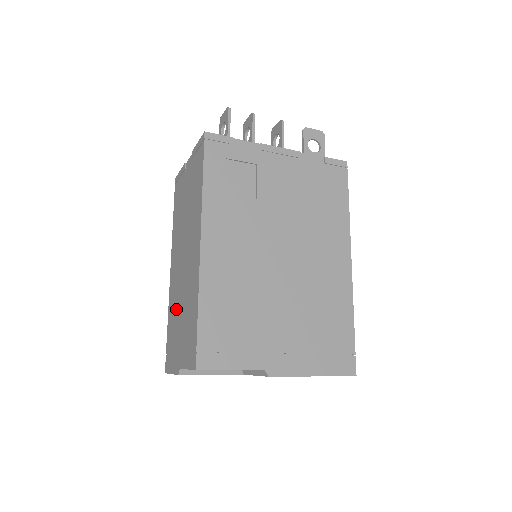
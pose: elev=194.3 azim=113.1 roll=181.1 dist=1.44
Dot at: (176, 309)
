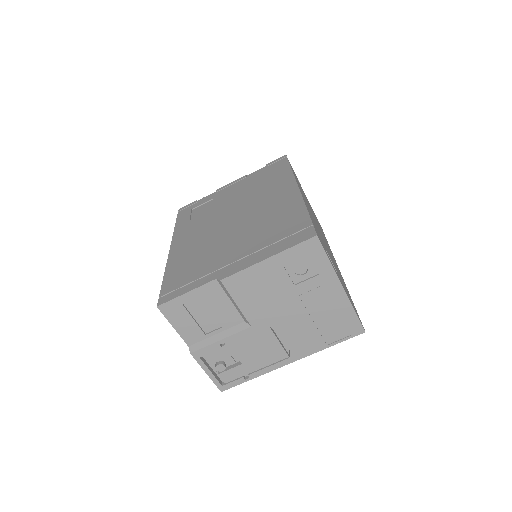
Dot at: occluded
